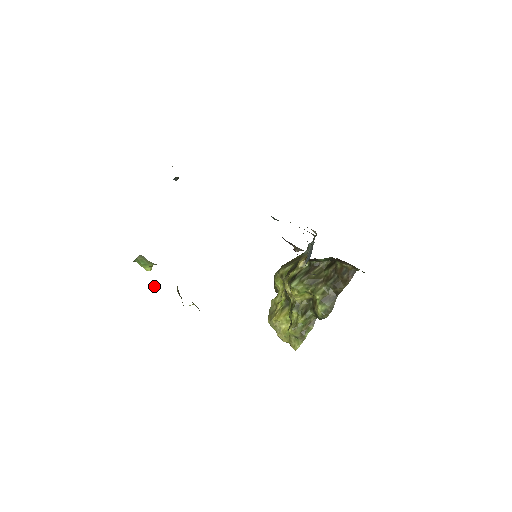
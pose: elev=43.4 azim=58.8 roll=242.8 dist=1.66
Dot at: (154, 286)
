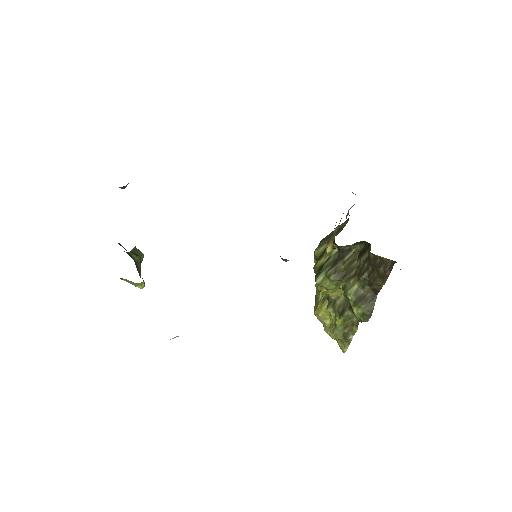
Dot at: occluded
